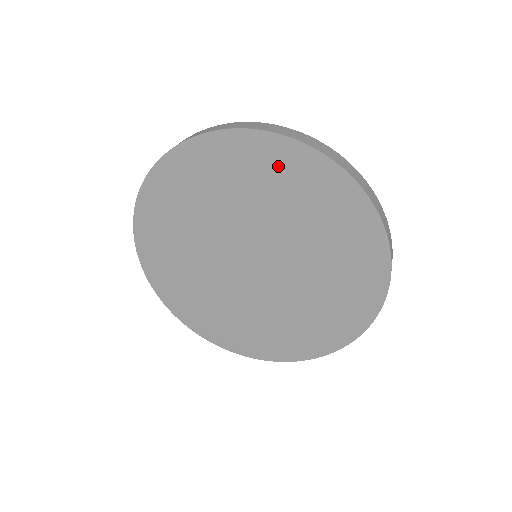
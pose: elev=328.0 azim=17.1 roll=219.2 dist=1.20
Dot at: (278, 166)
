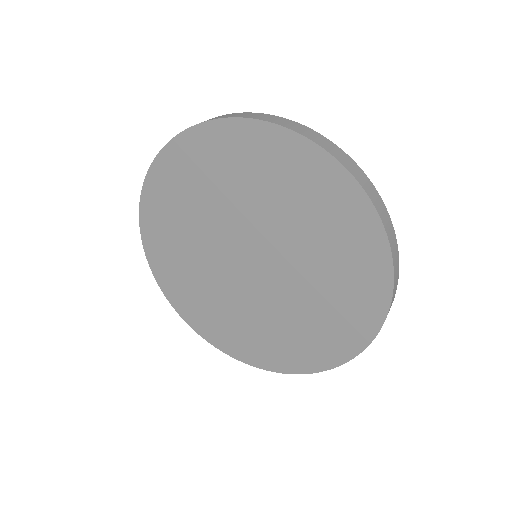
Dot at: (290, 166)
